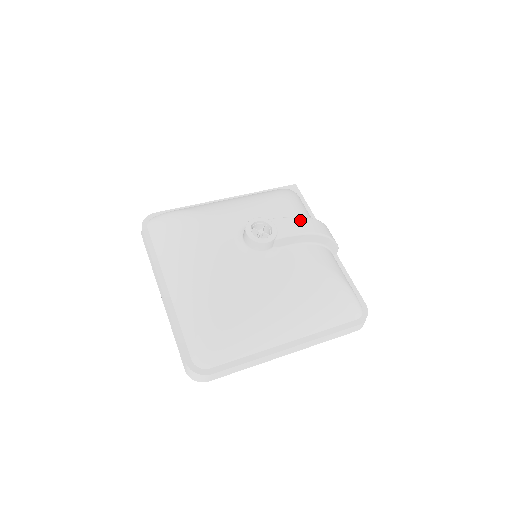
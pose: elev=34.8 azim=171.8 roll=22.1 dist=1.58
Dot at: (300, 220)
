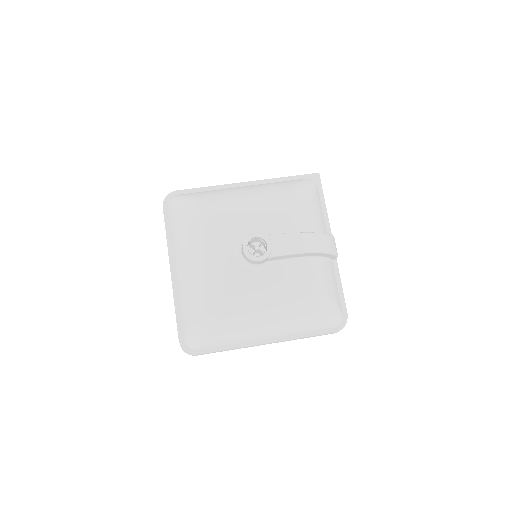
Dot at: (299, 237)
